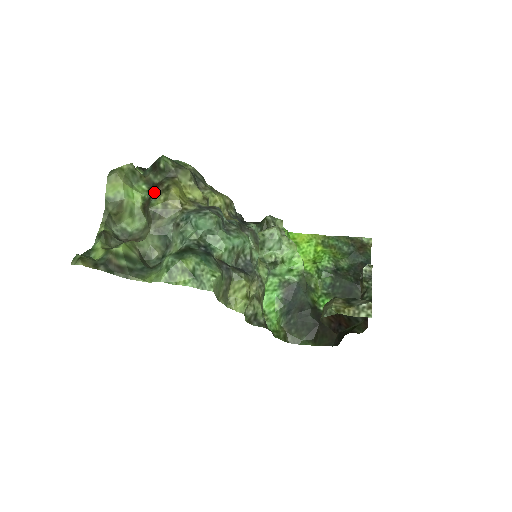
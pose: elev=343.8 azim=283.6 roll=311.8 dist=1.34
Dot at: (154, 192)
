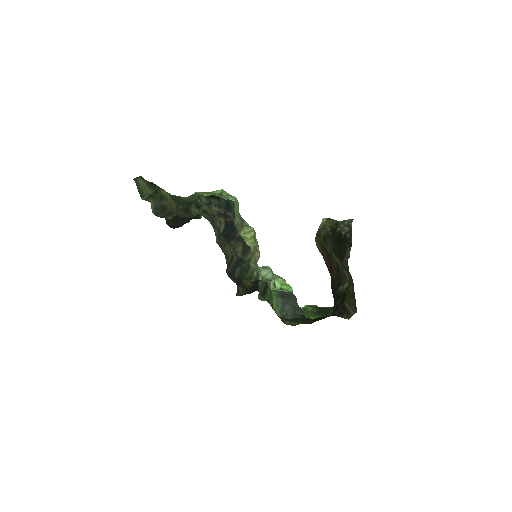
Dot at: occluded
